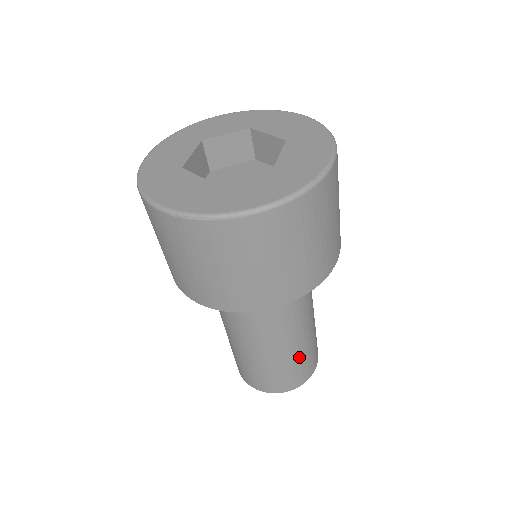
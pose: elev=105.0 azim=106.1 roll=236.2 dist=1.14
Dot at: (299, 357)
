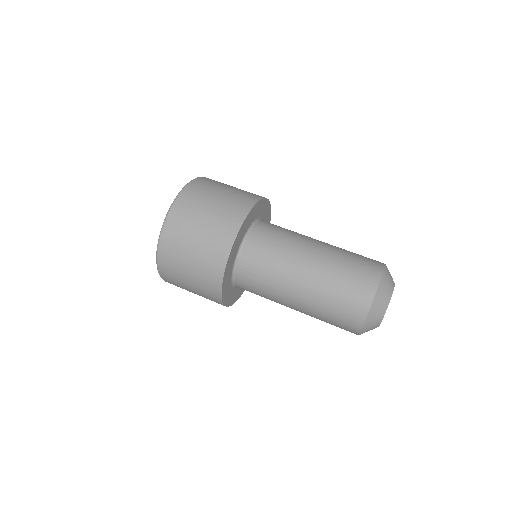
Dot at: (344, 255)
